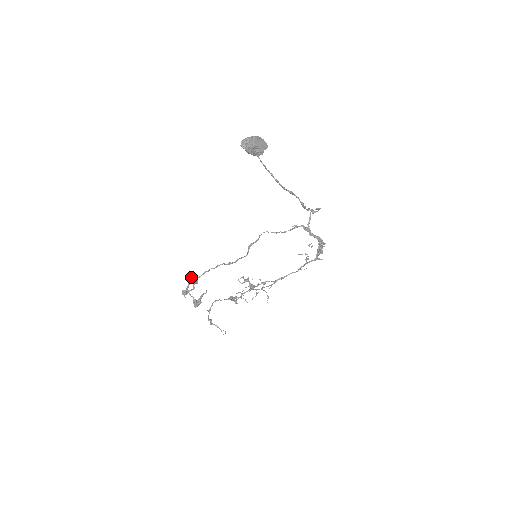
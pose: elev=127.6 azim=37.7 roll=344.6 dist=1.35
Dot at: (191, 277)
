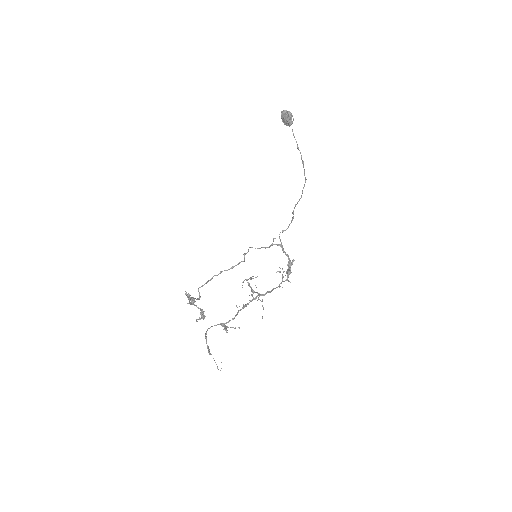
Dot at: occluded
